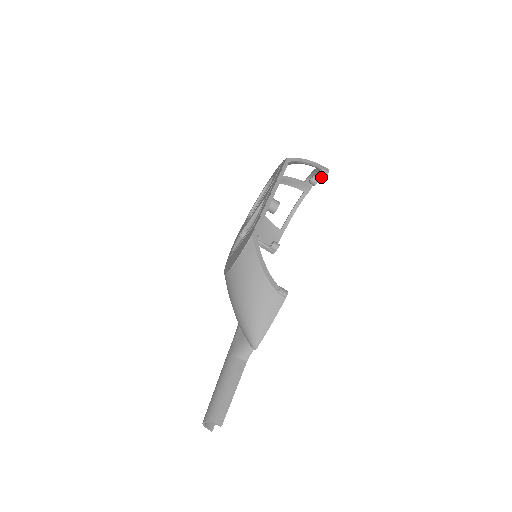
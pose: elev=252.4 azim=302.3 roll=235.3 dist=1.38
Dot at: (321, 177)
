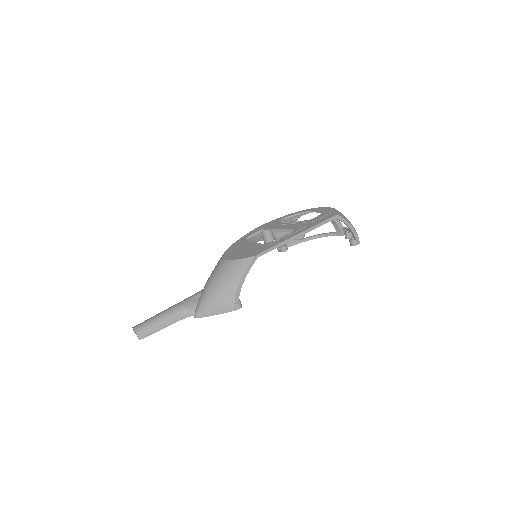
Dot at: (350, 242)
